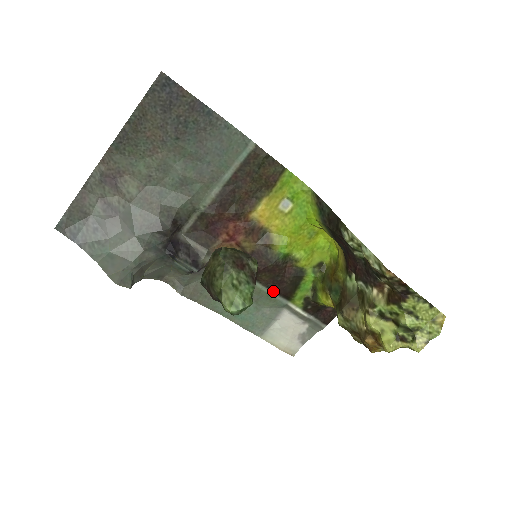
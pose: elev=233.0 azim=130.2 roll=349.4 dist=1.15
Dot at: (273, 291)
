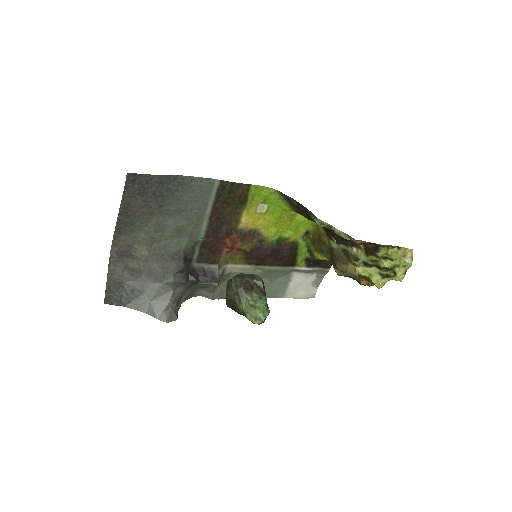
Dot at: (279, 266)
